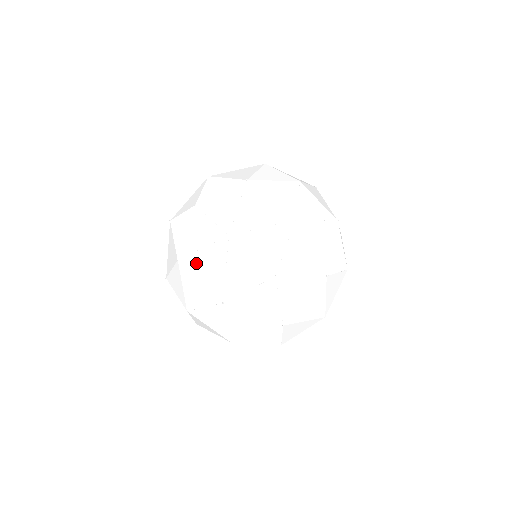
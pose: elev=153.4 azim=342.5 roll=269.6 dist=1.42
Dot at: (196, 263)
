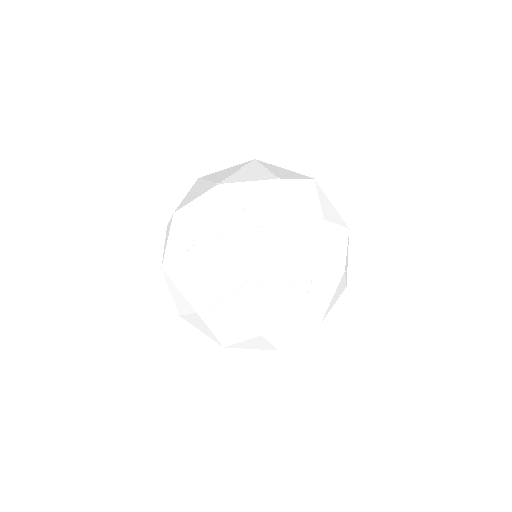
Dot at: (215, 325)
